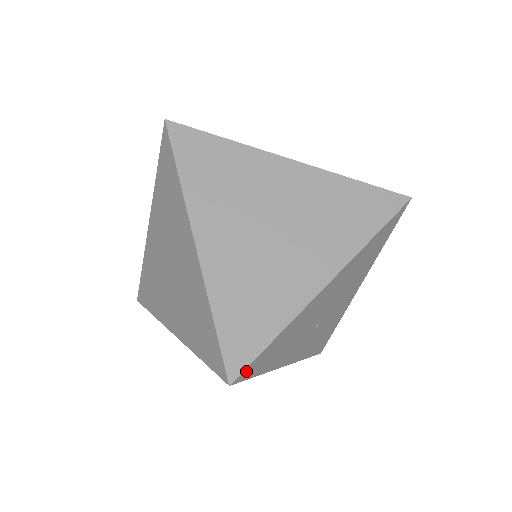
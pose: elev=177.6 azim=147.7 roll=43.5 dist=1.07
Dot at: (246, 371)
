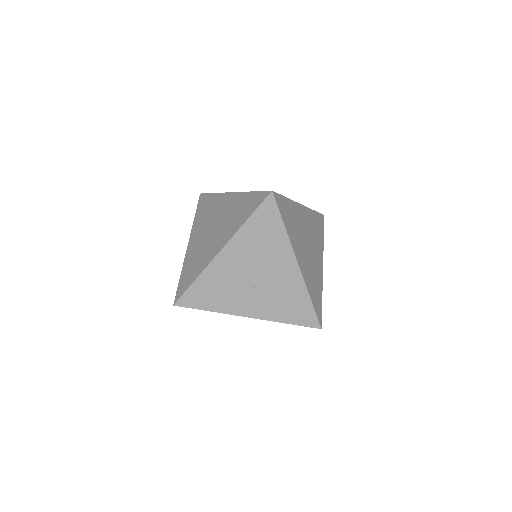
Dot at: (183, 300)
